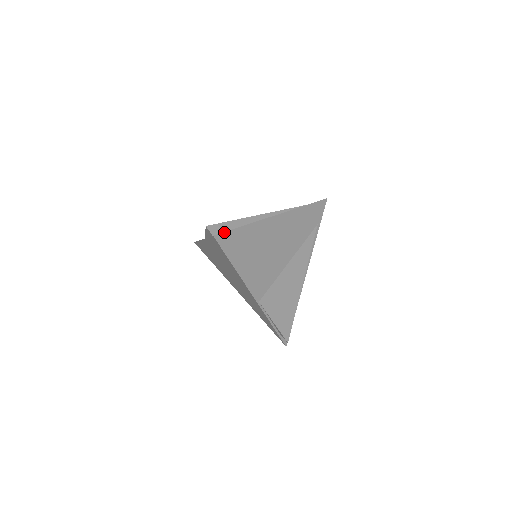
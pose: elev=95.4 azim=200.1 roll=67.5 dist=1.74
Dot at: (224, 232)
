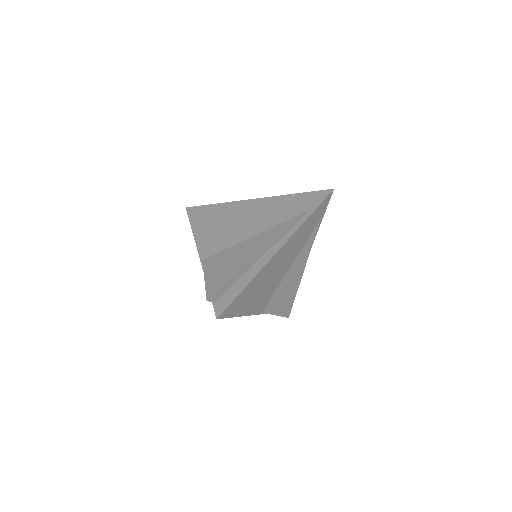
Dot at: (196, 206)
